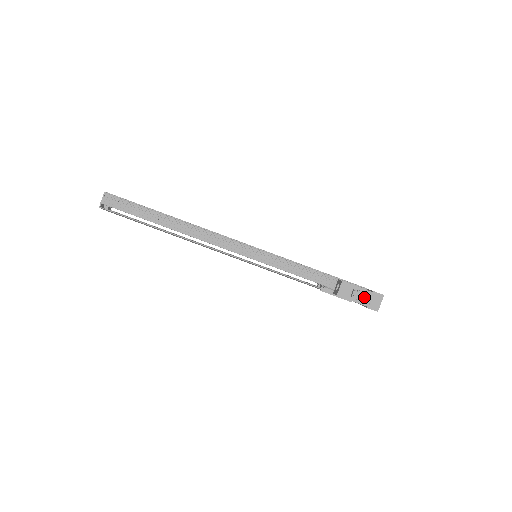
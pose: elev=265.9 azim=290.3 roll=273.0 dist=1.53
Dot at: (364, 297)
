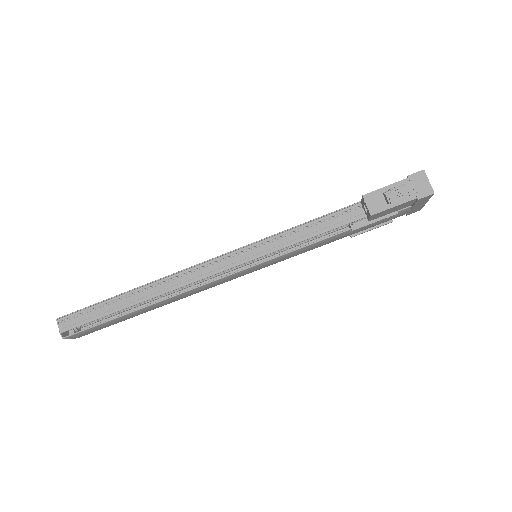
Dot at: (404, 192)
